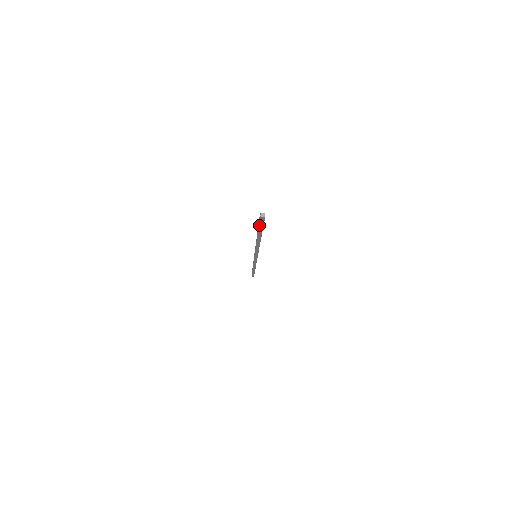
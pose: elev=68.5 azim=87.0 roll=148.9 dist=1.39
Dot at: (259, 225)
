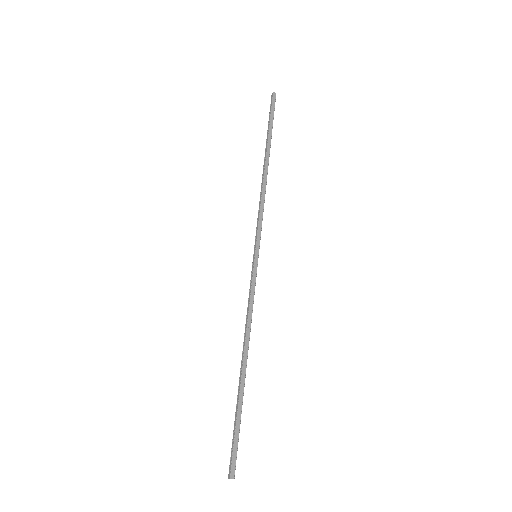
Dot at: (233, 442)
